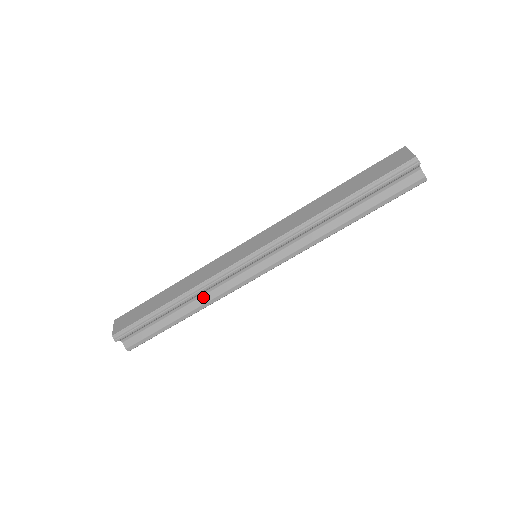
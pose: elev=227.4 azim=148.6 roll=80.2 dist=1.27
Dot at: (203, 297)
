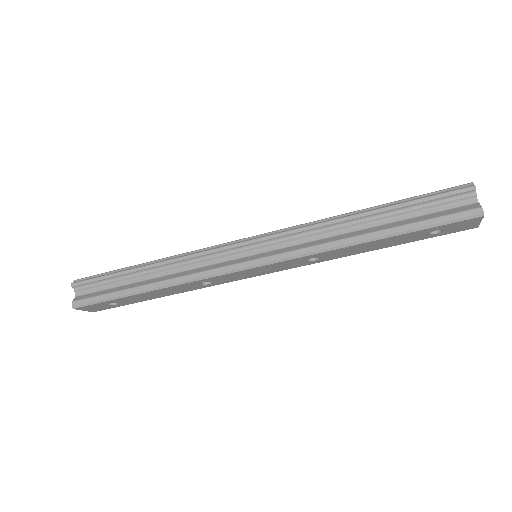
Dot at: (178, 273)
